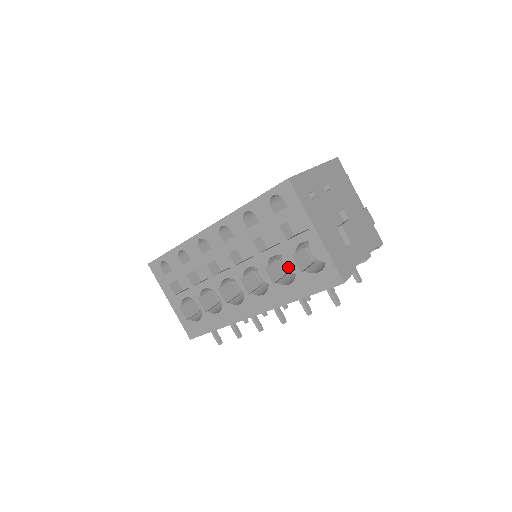
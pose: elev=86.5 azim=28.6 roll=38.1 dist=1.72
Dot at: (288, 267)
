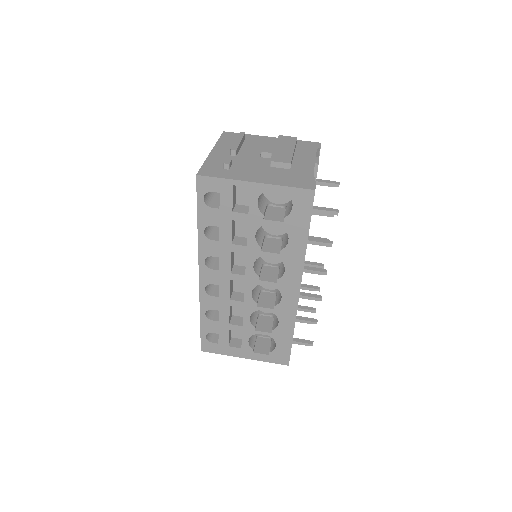
Dot at: (278, 233)
